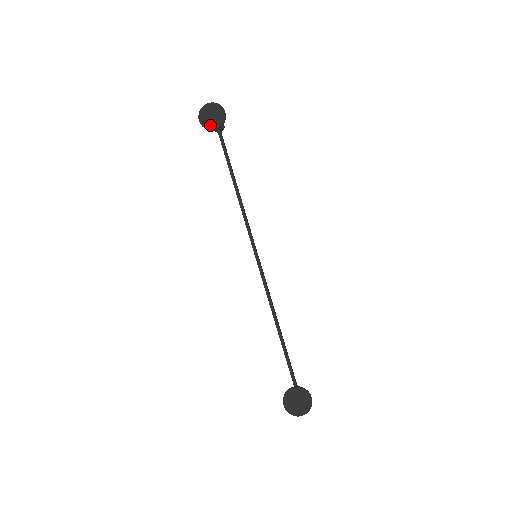
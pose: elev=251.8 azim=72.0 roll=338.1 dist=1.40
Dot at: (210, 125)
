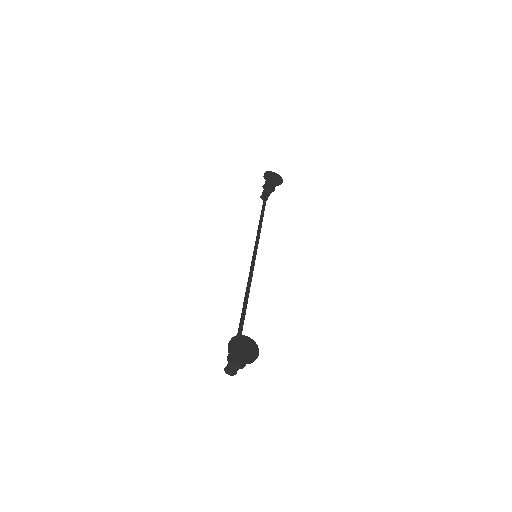
Dot at: (270, 179)
